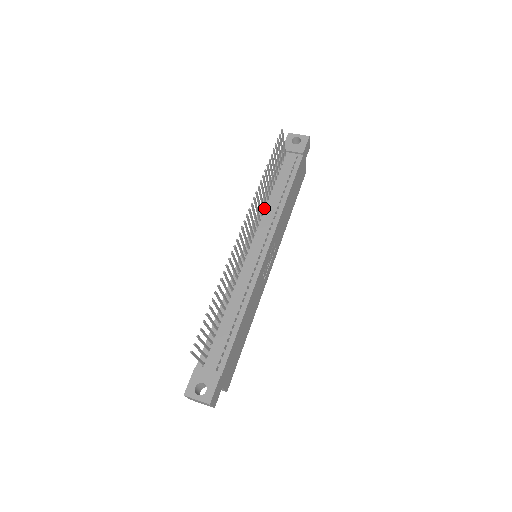
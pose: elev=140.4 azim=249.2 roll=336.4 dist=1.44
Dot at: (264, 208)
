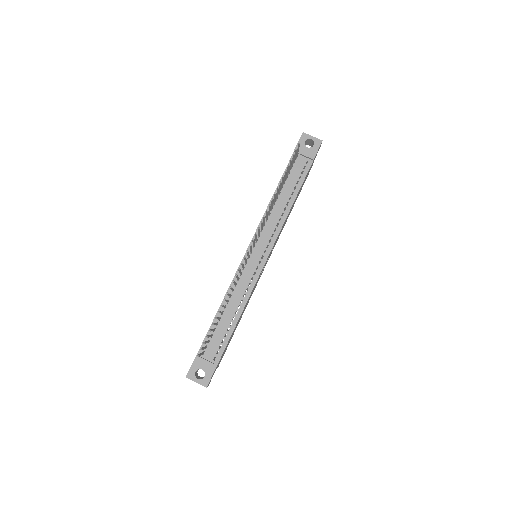
Dot at: (270, 214)
